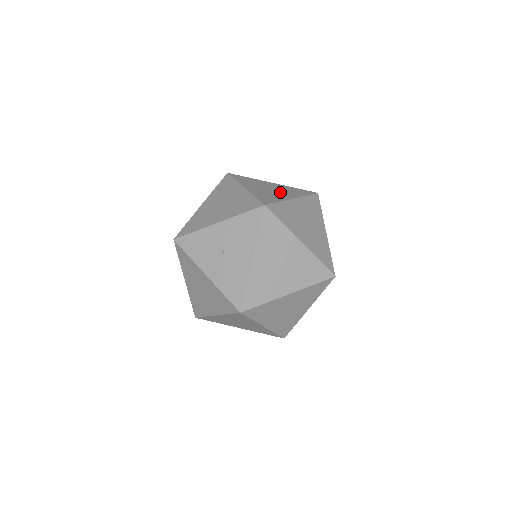
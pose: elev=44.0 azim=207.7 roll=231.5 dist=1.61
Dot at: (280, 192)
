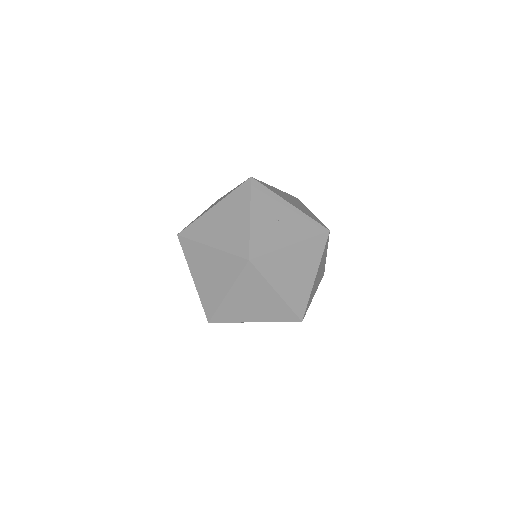
Dot at: occluded
